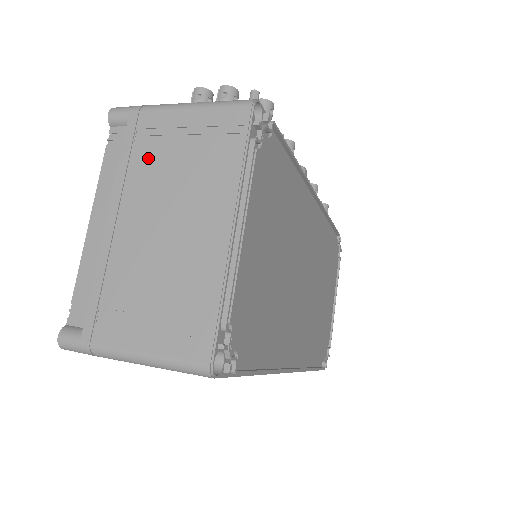
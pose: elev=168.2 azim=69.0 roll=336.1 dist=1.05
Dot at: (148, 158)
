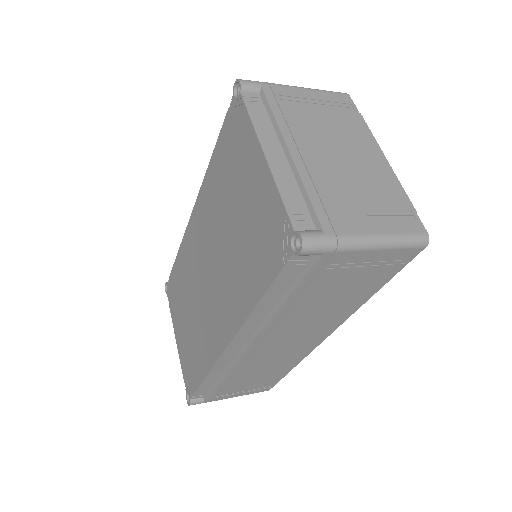
Dot at: (297, 113)
